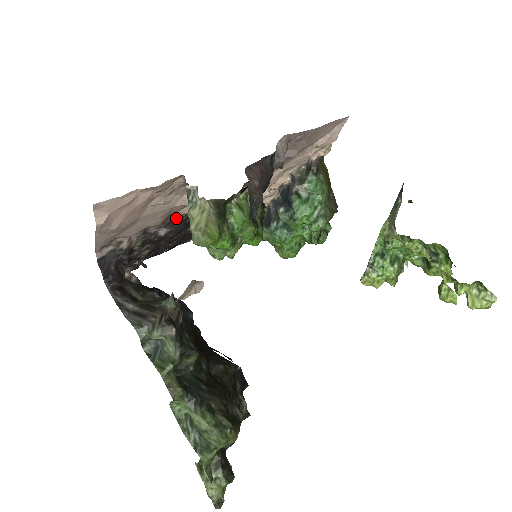
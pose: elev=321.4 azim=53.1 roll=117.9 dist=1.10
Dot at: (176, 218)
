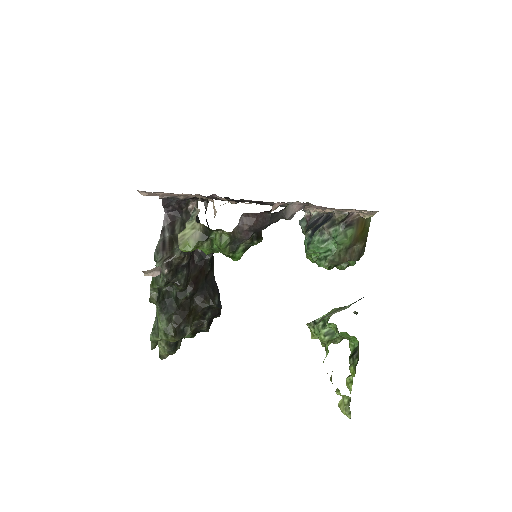
Dot at: occluded
